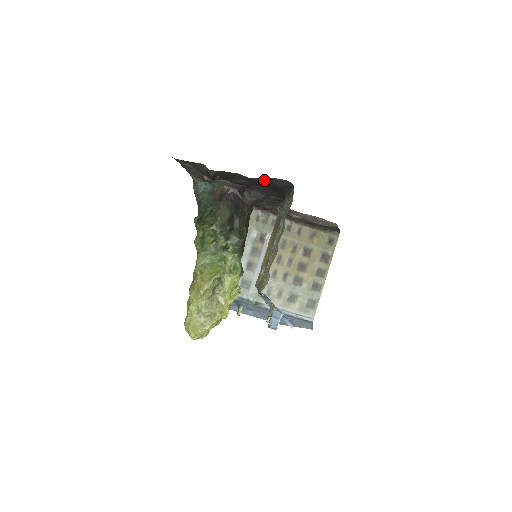
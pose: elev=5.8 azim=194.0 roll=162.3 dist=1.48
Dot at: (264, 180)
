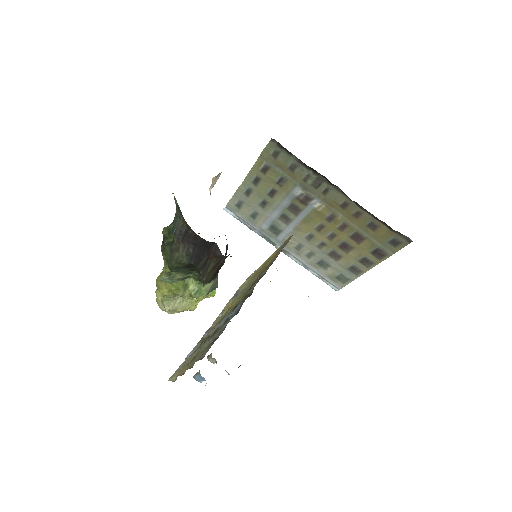
Dot at: occluded
